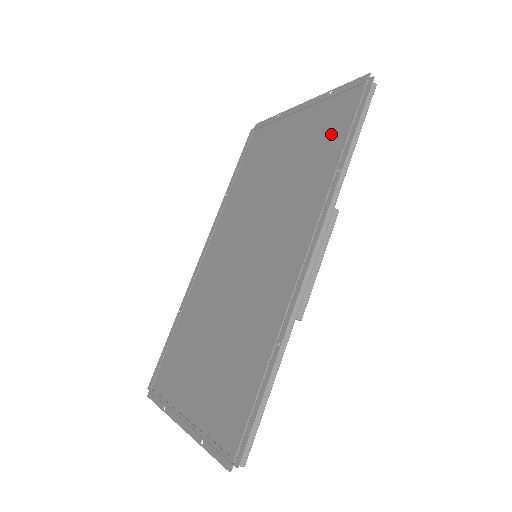
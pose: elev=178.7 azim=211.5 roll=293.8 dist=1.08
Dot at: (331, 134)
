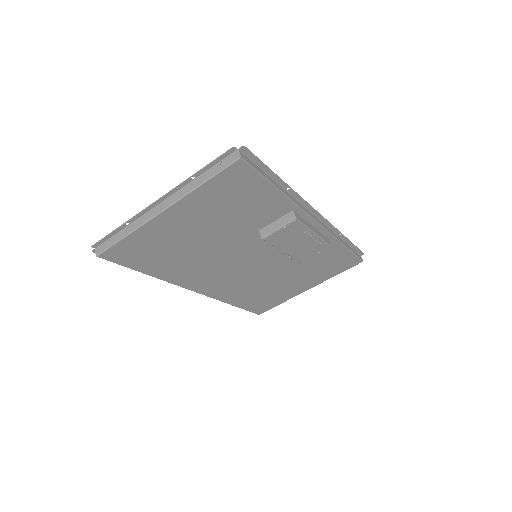
Dot at: occluded
